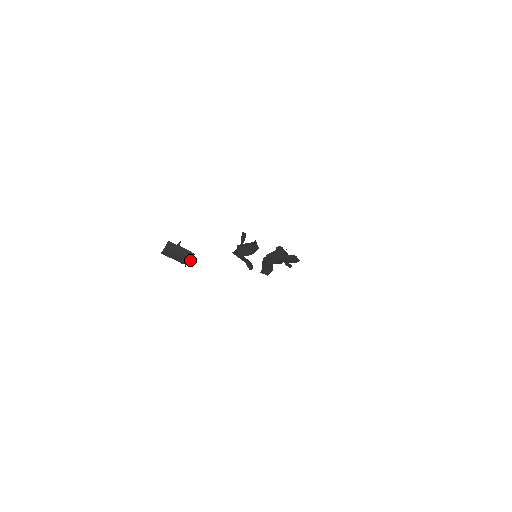
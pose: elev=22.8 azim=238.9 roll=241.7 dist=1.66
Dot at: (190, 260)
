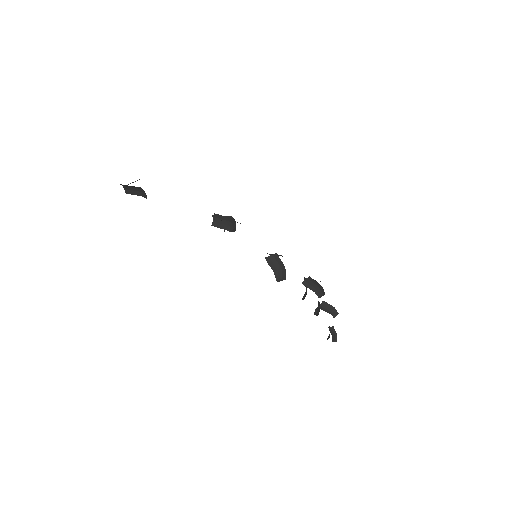
Dot at: occluded
